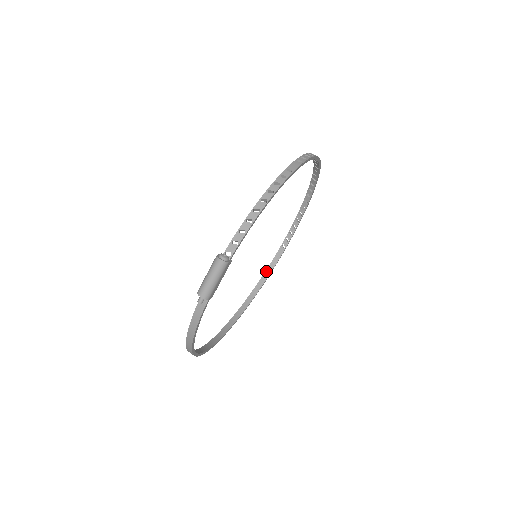
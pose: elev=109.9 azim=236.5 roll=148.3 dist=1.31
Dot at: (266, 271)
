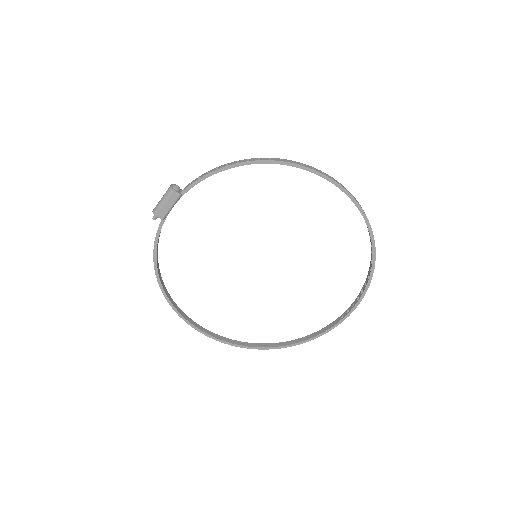
Dot at: (316, 332)
